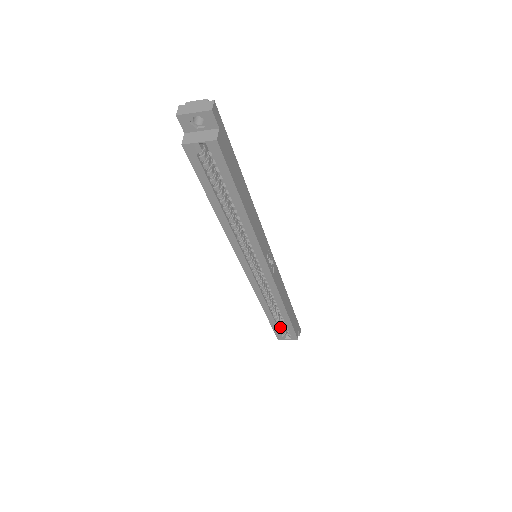
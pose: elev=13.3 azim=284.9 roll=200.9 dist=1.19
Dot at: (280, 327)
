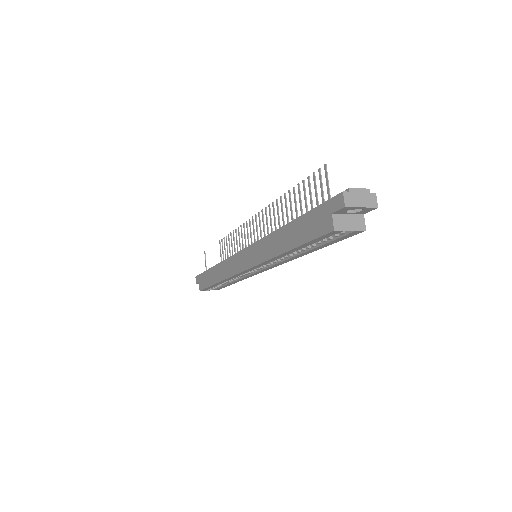
Dot at: occluded
